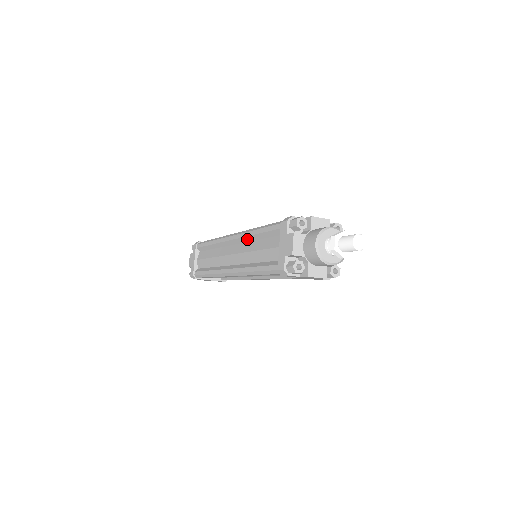
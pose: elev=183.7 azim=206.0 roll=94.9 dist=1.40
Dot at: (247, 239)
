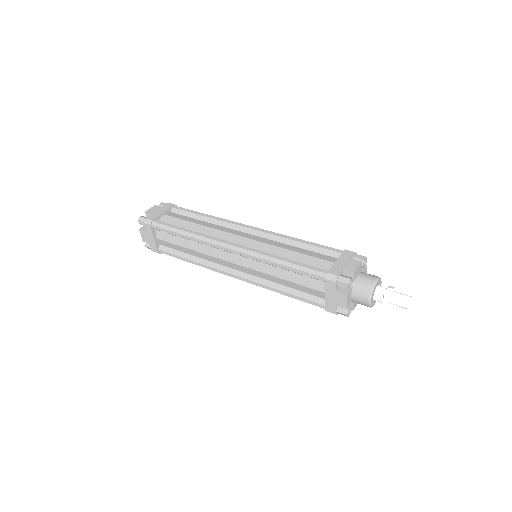
Dot at: (260, 262)
